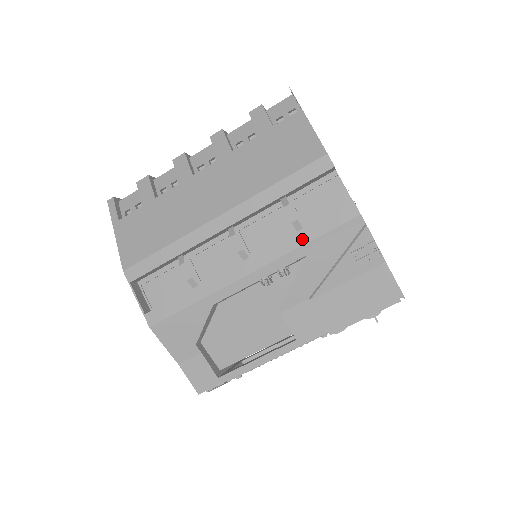
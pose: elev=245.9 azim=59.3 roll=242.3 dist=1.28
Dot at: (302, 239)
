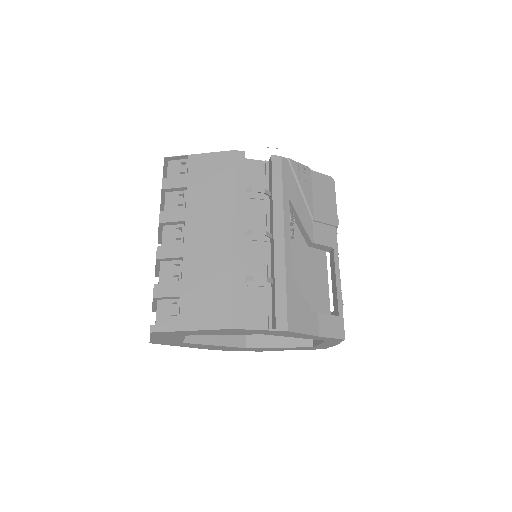
Dot at: (279, 193)
